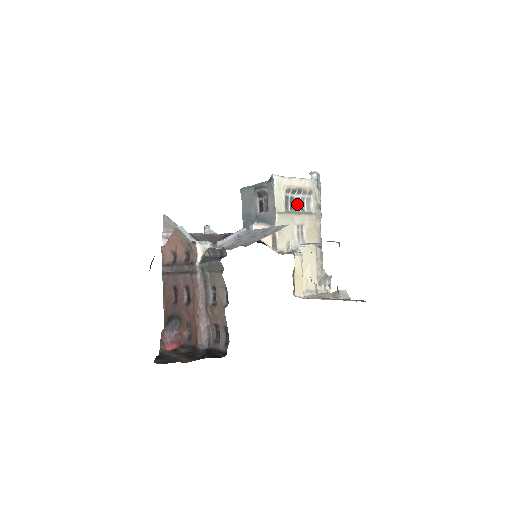
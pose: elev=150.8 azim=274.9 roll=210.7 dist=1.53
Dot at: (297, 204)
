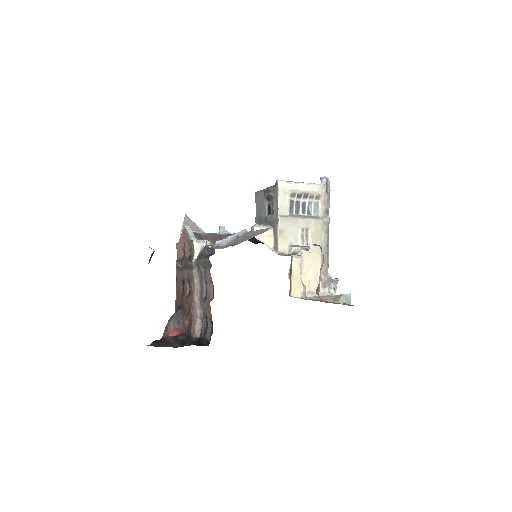
Dot at: (303, 208)
